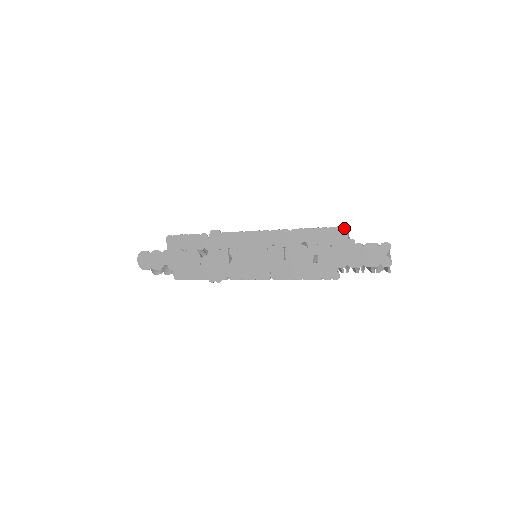
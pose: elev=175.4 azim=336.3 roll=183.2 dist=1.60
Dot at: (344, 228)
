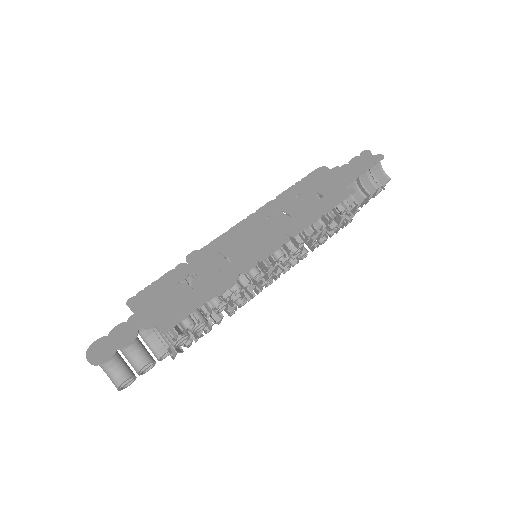
Dot at: (320, 167)
